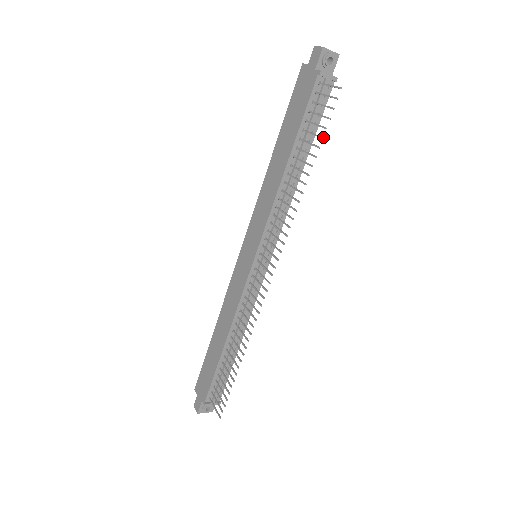
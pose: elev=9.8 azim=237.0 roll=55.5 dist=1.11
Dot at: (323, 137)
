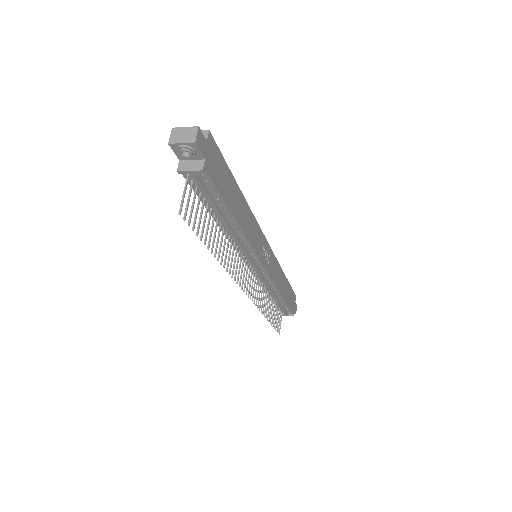
Dot at: (200, 239)
